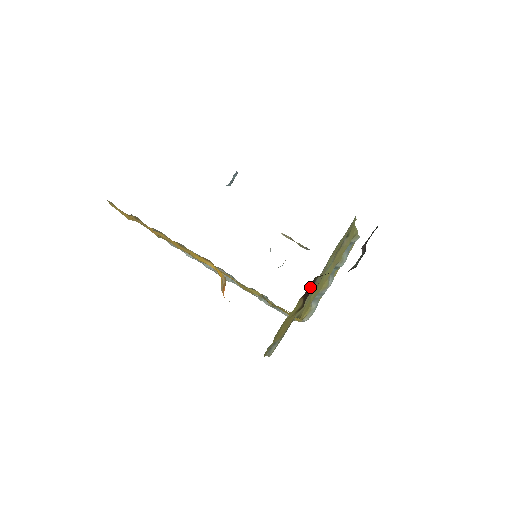
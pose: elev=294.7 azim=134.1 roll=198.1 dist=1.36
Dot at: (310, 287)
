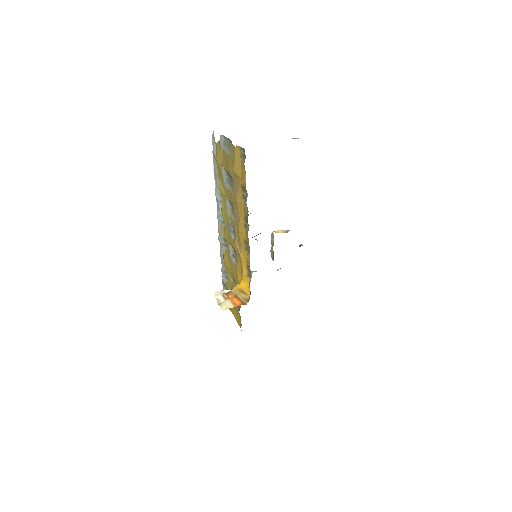
Dot at: occluded
